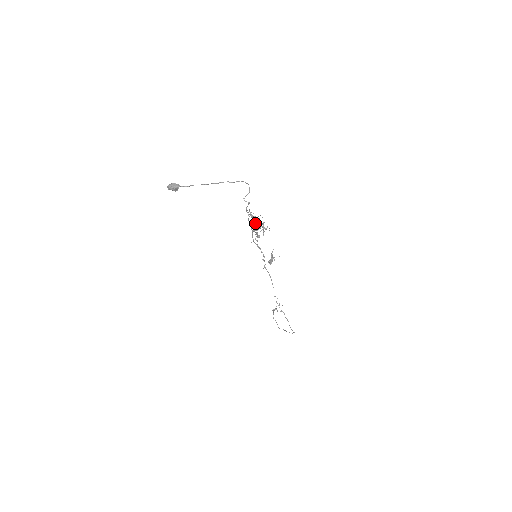
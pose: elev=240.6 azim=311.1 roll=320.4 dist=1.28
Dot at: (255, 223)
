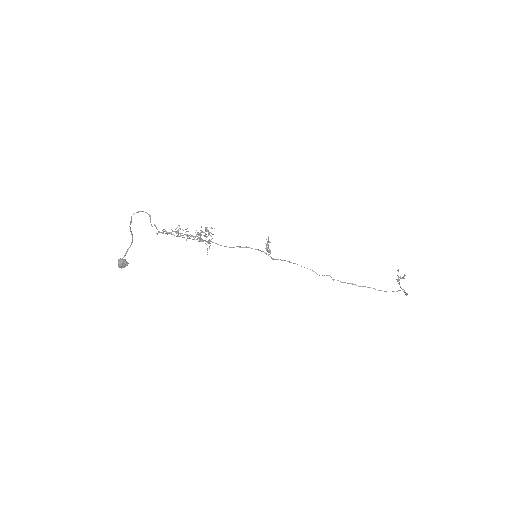
Dot at: (197, 234)
